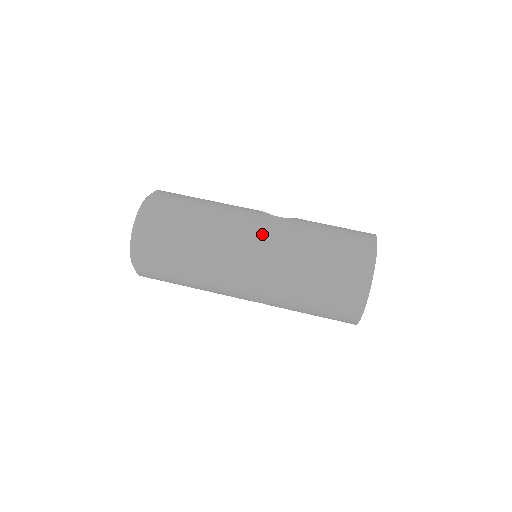
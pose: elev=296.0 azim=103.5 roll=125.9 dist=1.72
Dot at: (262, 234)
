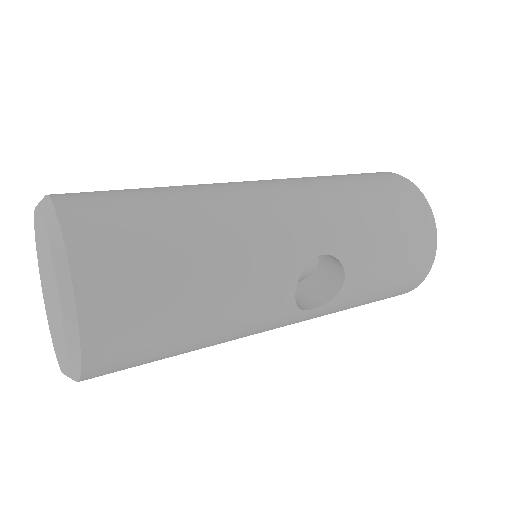
Dot at: occluded
